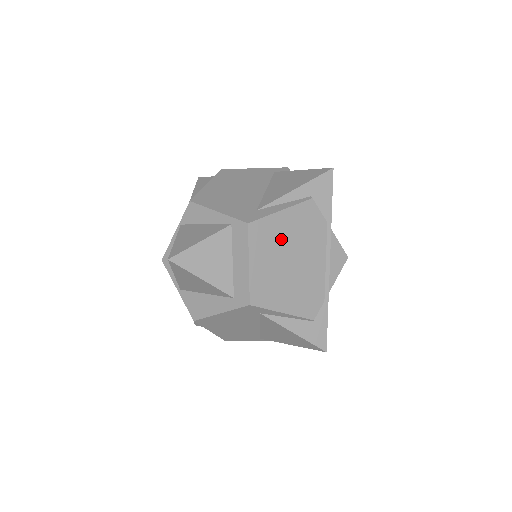
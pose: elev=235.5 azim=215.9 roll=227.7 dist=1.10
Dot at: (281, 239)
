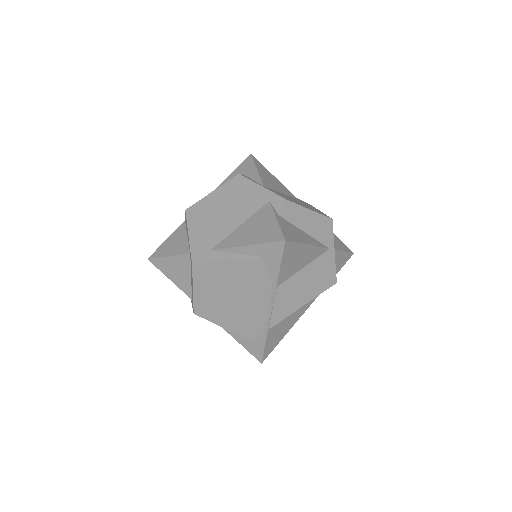
Dot at: (223, 281)
